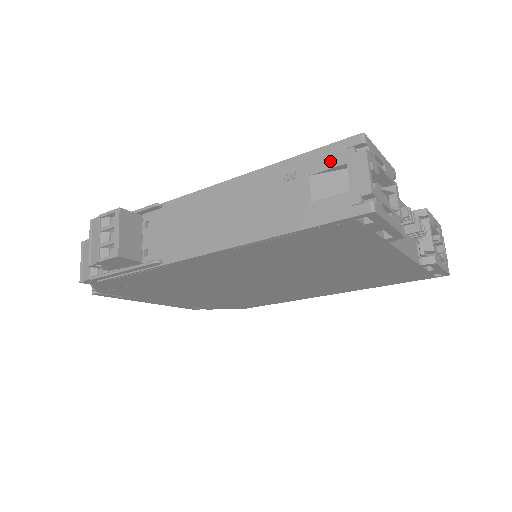
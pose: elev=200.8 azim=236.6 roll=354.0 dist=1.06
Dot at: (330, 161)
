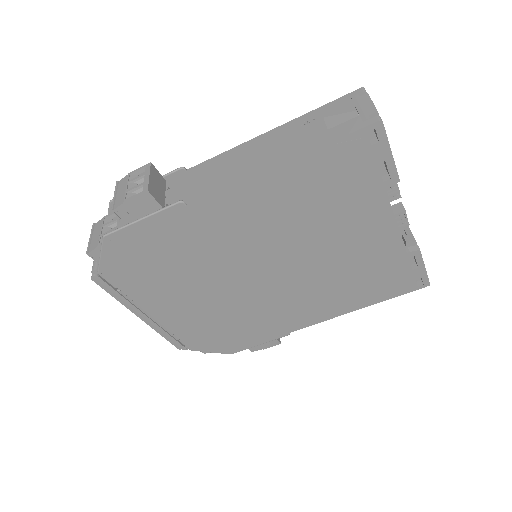
Dot at: (340, 106)
